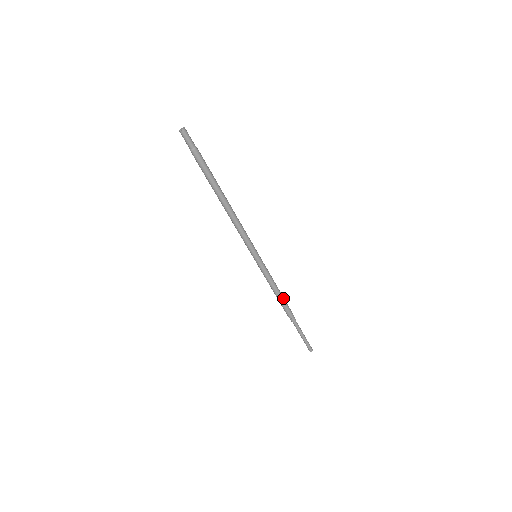
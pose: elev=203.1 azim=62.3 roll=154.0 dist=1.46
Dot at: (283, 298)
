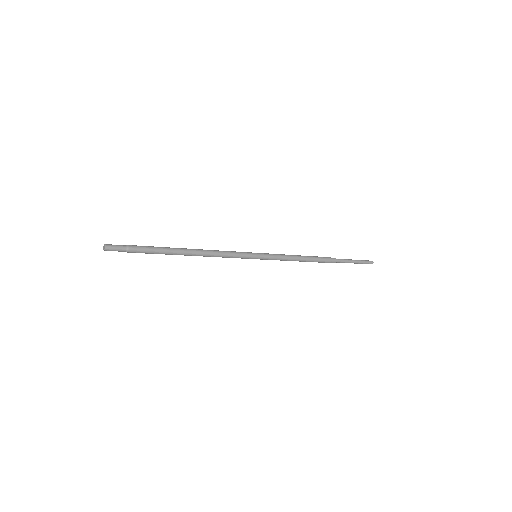
Dot at: (309, 259)
